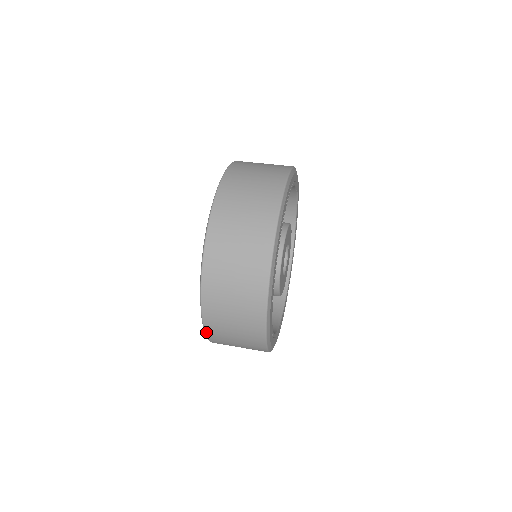
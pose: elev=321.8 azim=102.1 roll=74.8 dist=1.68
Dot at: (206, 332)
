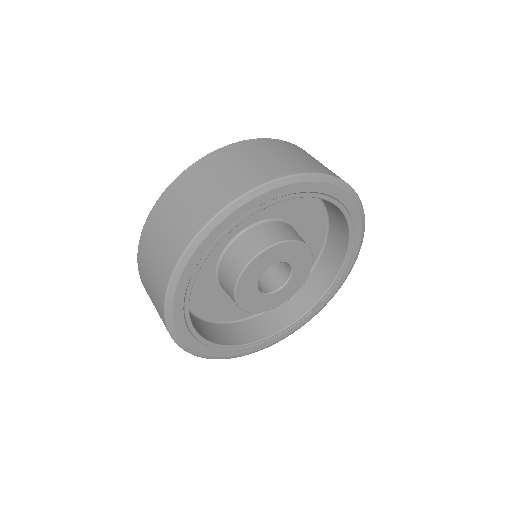
Dot at: (138, 264)
